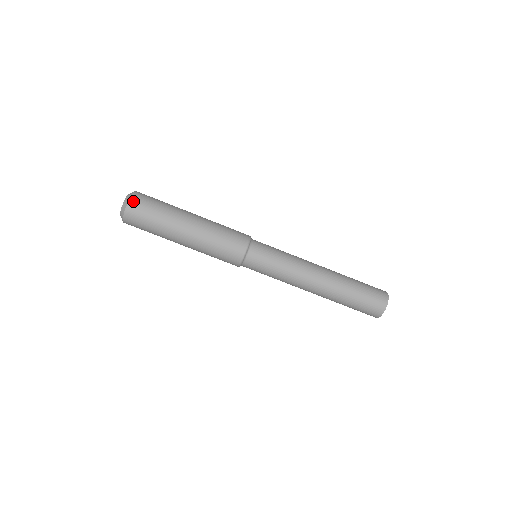
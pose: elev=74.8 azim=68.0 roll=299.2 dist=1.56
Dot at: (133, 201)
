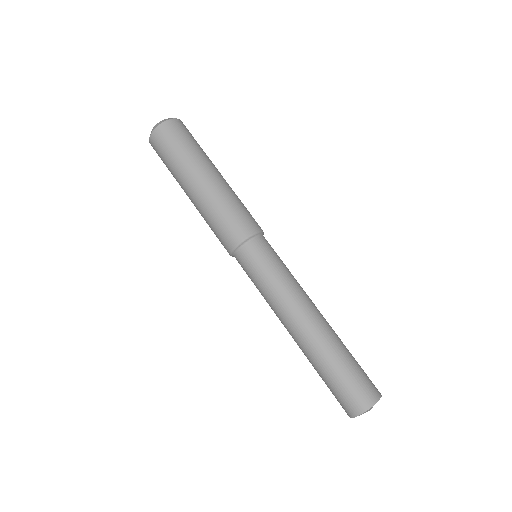
Dot at: (164, 126)
